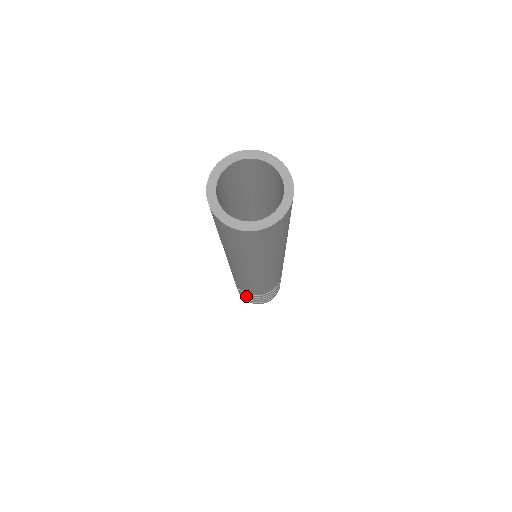
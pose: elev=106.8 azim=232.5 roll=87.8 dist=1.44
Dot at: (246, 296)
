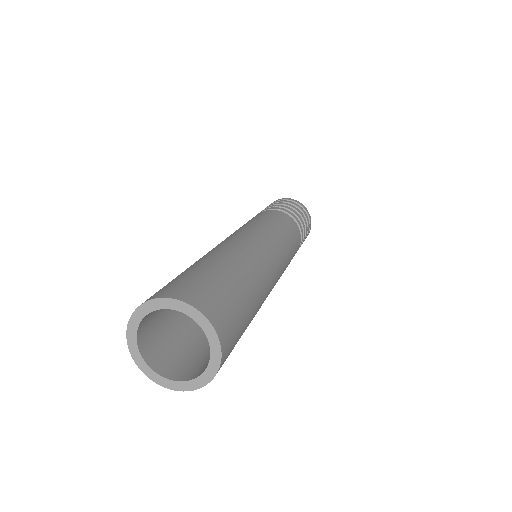
Dot at: occluded
